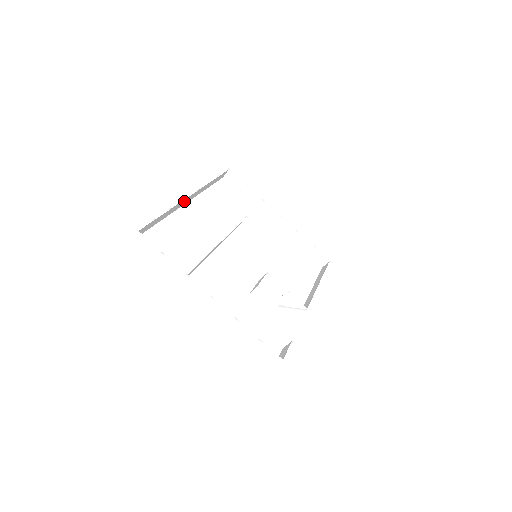
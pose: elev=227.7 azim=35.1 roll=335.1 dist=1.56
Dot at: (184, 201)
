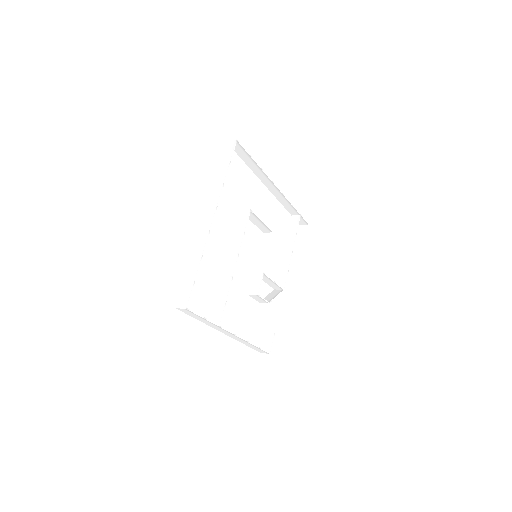
Dot at: (207, 227)
